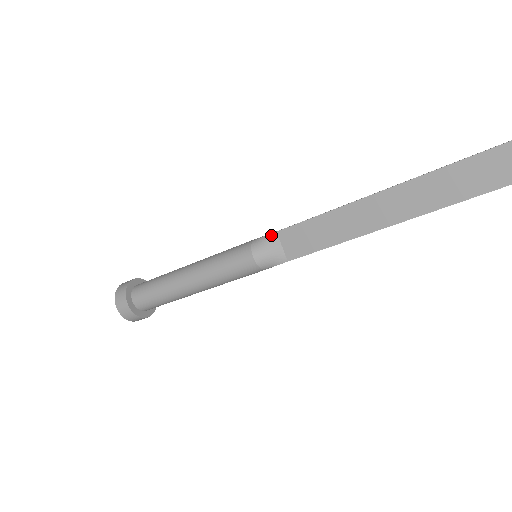
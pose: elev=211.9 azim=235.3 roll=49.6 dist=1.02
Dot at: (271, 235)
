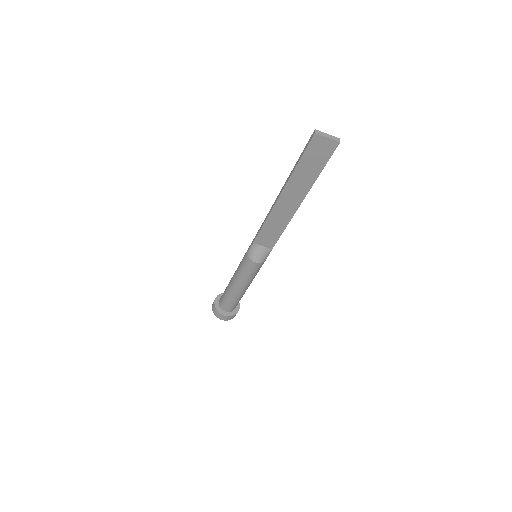
Dot at: (252, 246)
